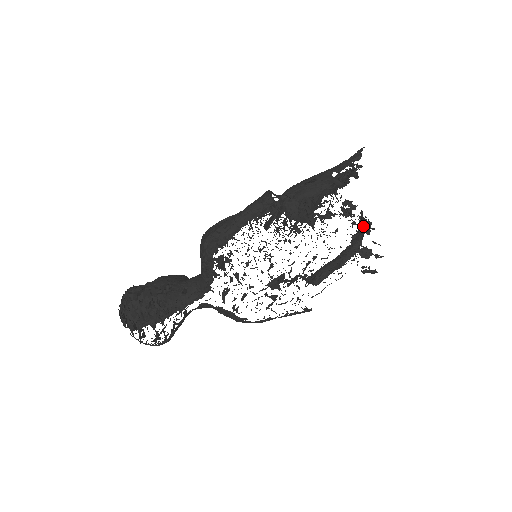
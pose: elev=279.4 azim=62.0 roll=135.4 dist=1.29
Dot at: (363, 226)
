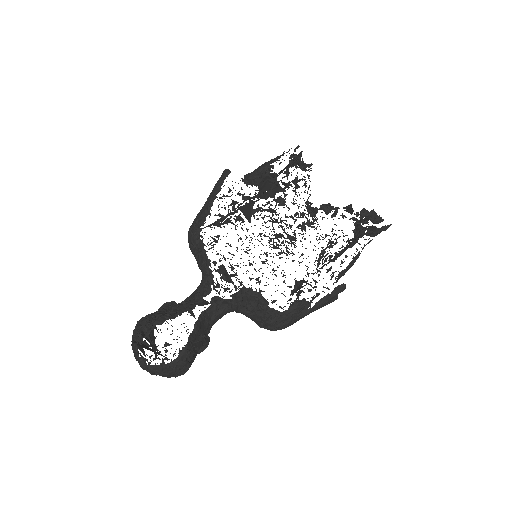
Dot at: (356, 220)
